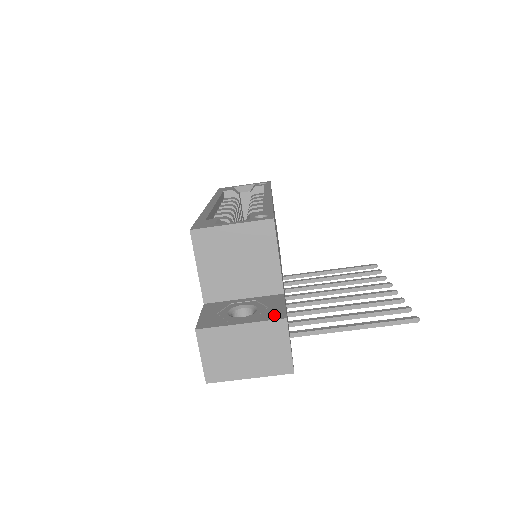
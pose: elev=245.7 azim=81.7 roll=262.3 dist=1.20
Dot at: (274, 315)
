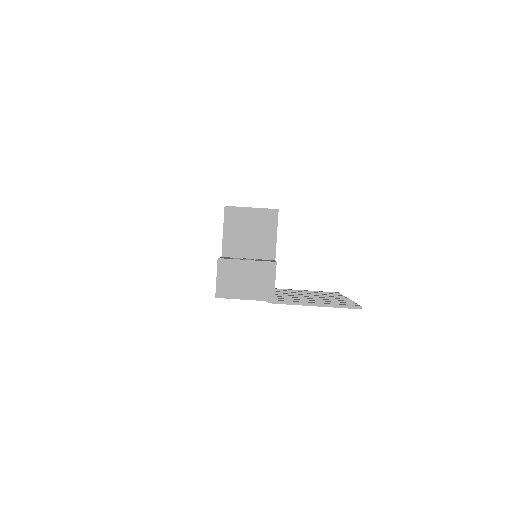
Dot at: (269, 261)
